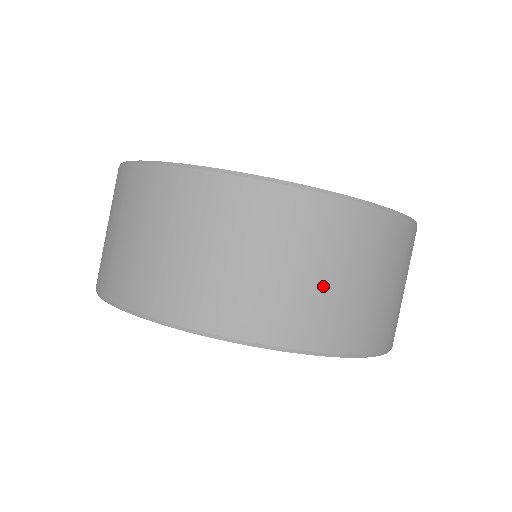
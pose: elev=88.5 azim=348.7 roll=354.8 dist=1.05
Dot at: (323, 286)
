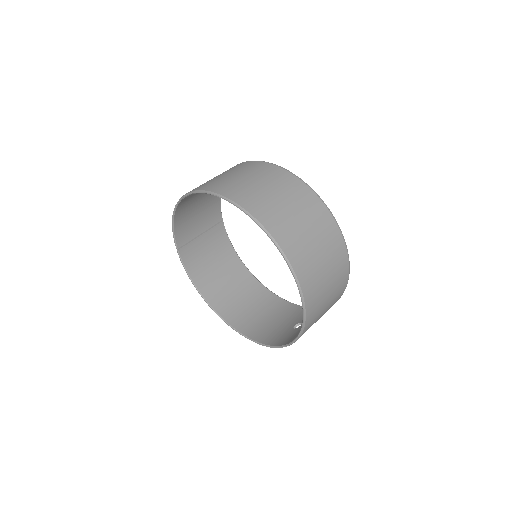
Dot at: (256, 187)
